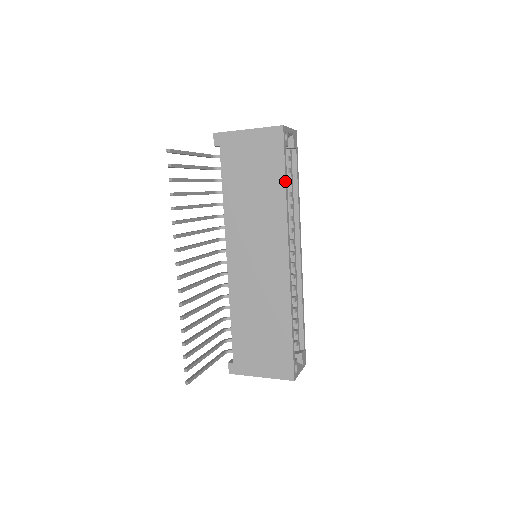
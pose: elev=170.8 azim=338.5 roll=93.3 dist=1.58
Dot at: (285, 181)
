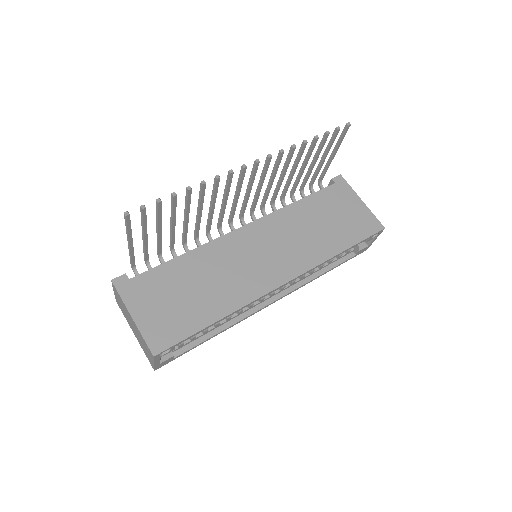
Dot at: (347, 249)
